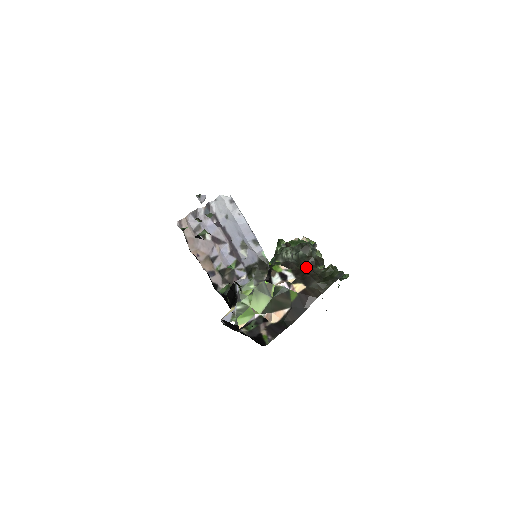
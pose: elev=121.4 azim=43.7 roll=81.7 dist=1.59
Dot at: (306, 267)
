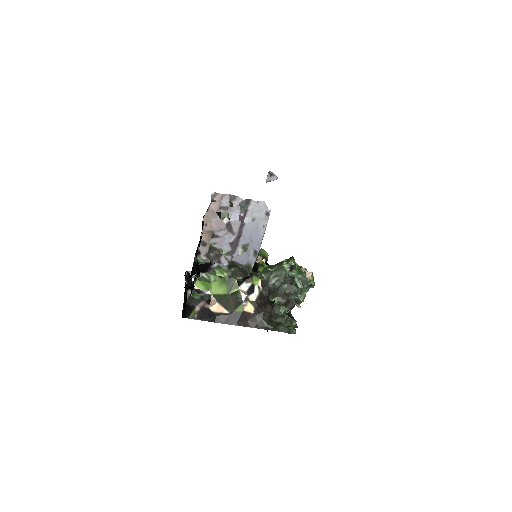
Dot at: (276, 298)
